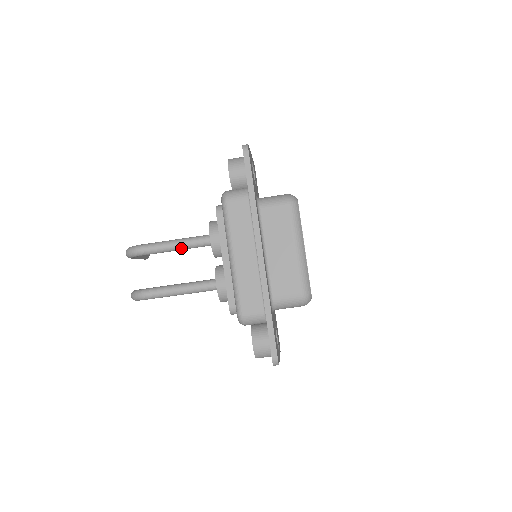
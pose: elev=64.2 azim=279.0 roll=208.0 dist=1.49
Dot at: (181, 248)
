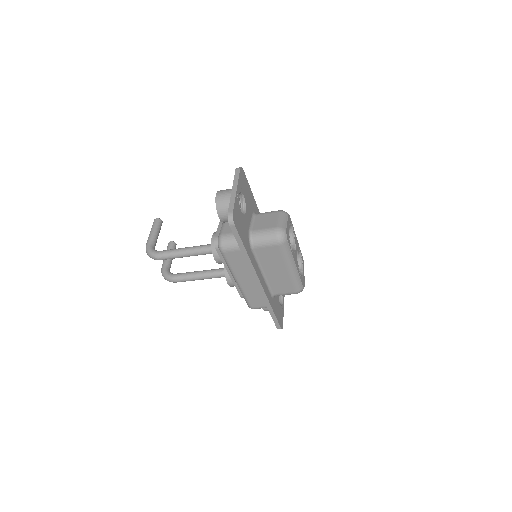
Dot at: occluded
